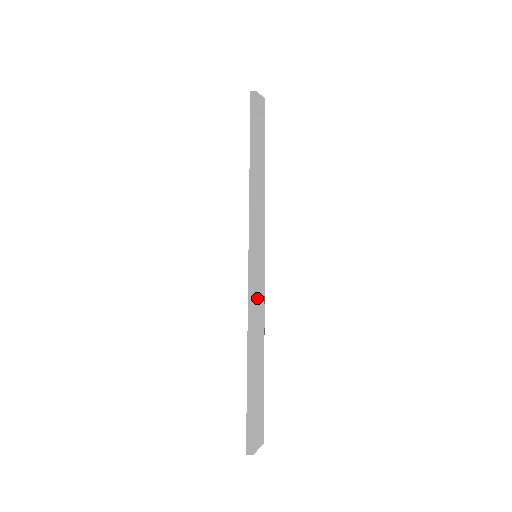
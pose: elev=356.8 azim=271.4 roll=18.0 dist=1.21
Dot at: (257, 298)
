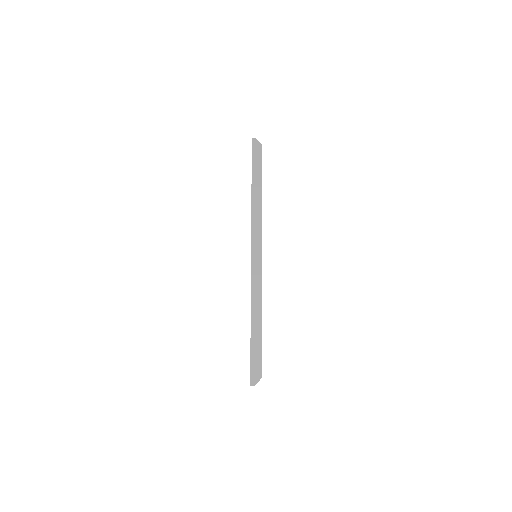
Dot at: (257, 285)
